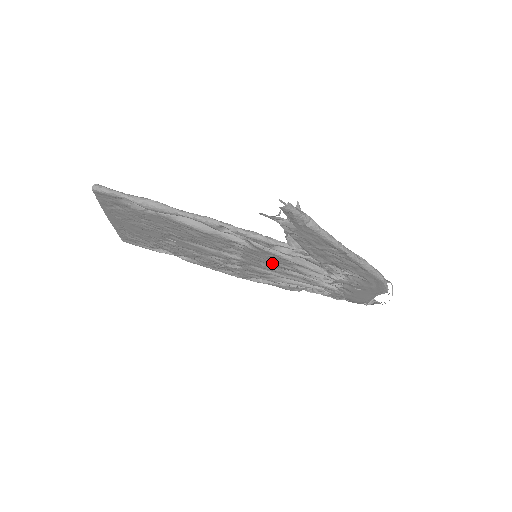
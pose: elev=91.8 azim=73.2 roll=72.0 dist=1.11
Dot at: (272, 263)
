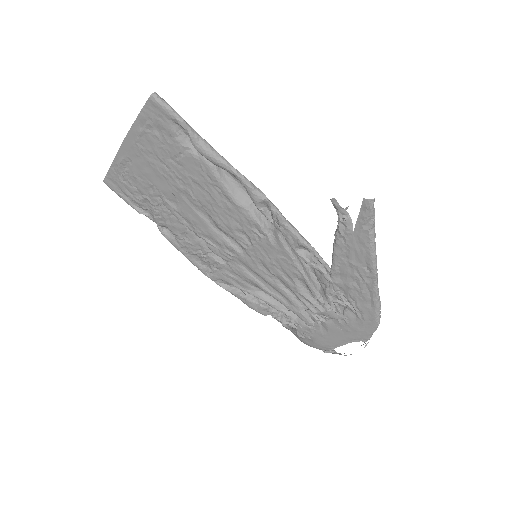
Dot at: (274, 268)
